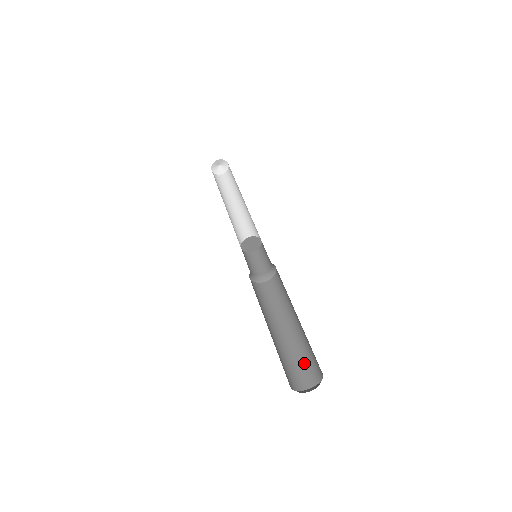
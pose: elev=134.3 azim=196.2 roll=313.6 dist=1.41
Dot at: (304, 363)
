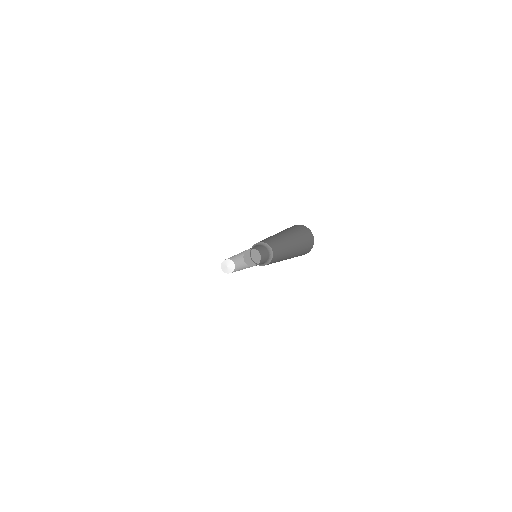
Dot at: (304, 246)
